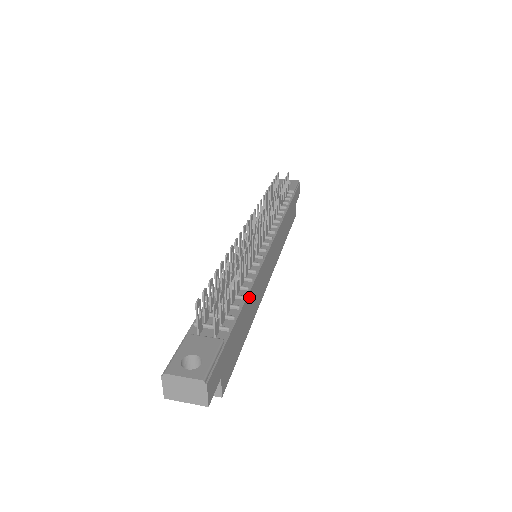
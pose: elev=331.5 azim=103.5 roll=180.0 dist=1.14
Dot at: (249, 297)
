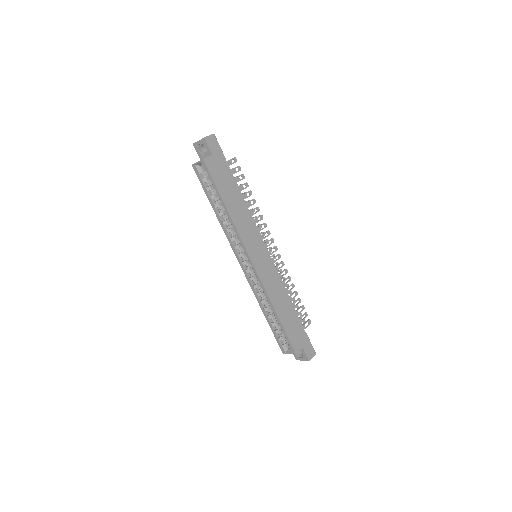
Dot at: (242, 201)
